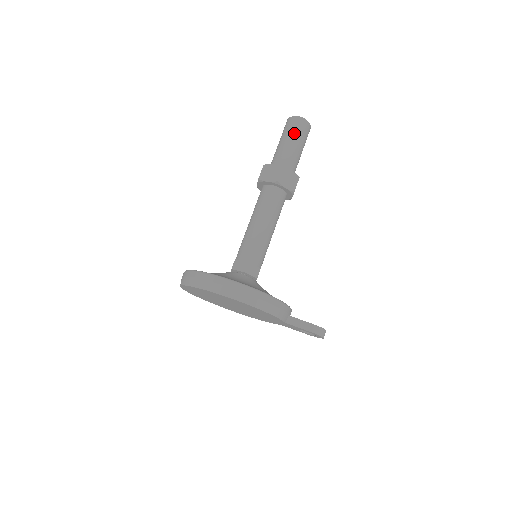
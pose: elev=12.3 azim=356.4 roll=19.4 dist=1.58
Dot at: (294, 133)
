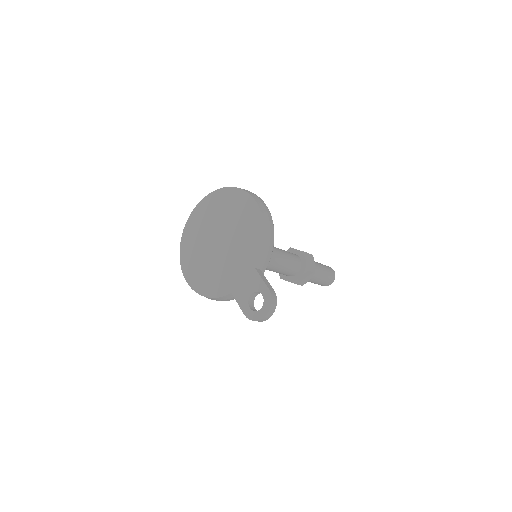
Dot at: (325, 266)
